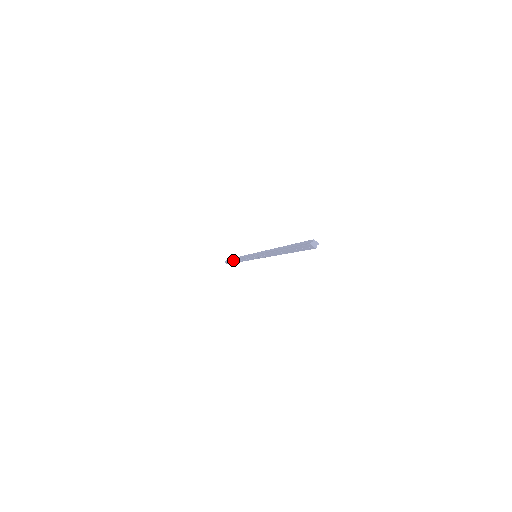
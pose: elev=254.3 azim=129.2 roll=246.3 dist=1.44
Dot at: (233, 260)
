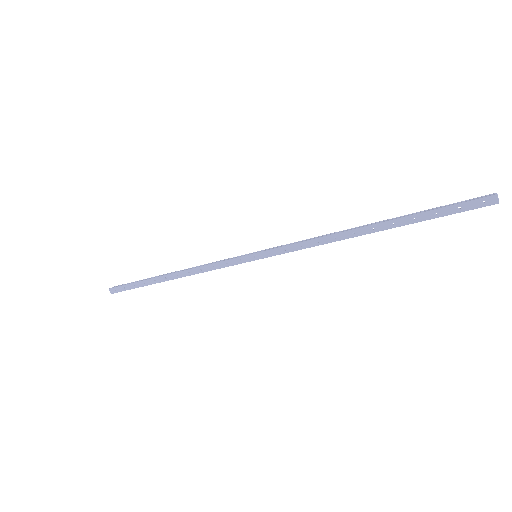
Dot at: (156, 277)
